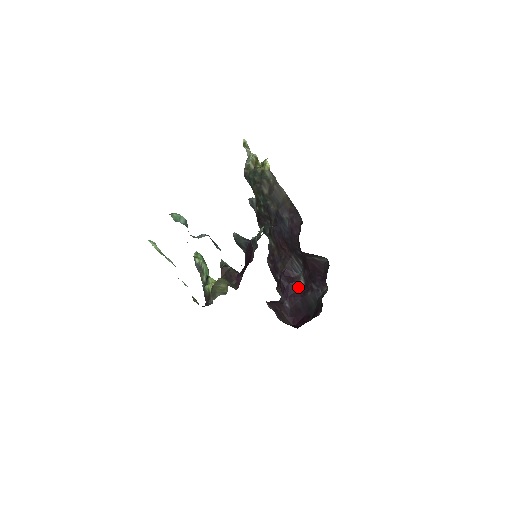
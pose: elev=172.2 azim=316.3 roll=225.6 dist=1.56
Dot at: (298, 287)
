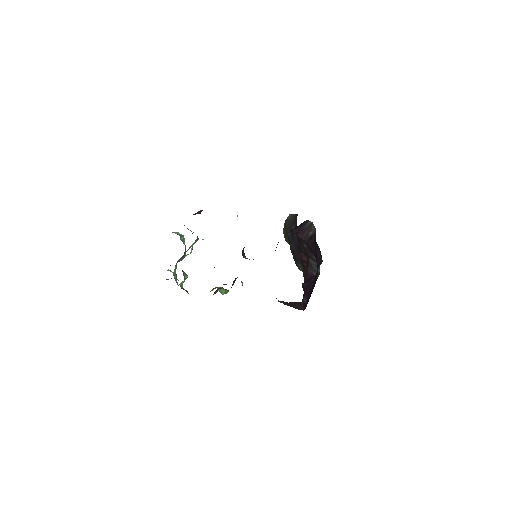
Dot at: occluded
